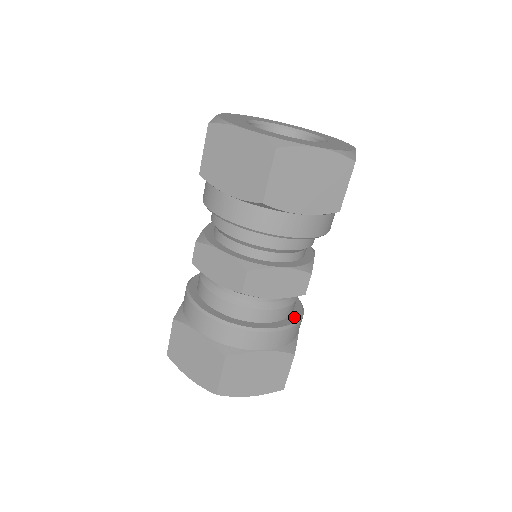
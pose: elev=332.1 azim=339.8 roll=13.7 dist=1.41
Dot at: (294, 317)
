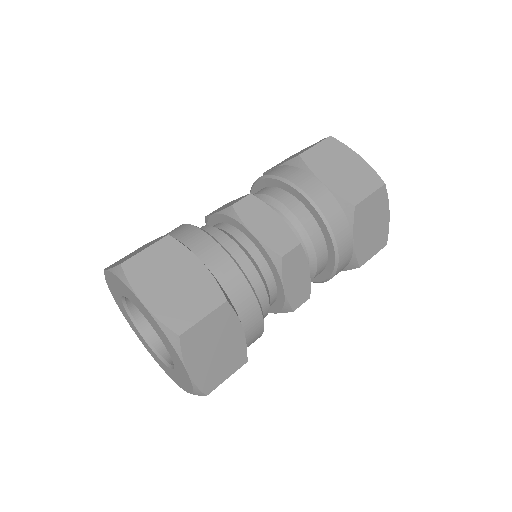
Dot at: occluded
